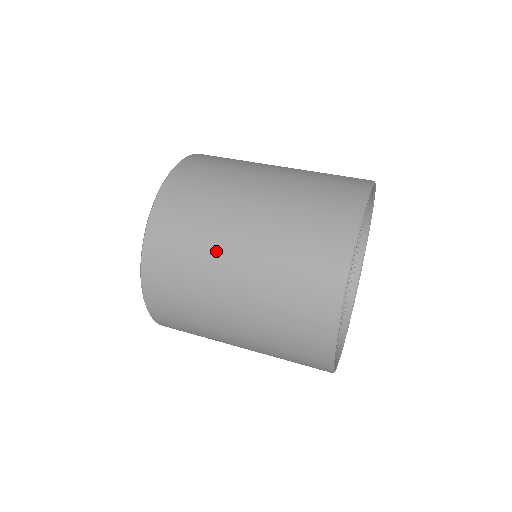
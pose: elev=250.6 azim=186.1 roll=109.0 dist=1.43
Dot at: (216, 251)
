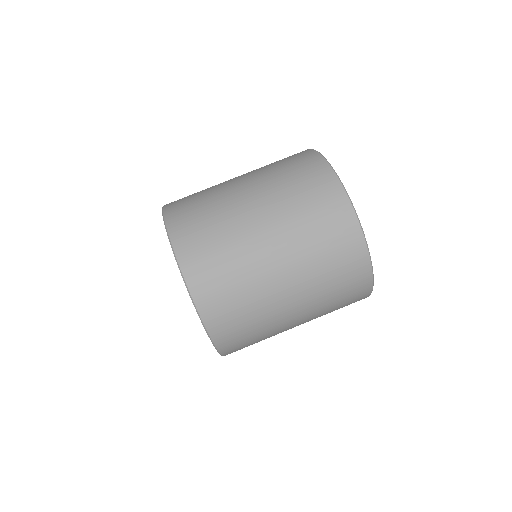
Dot at: (232, 208)
